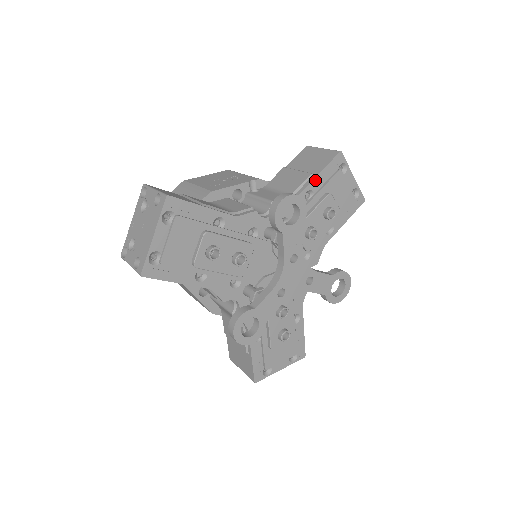
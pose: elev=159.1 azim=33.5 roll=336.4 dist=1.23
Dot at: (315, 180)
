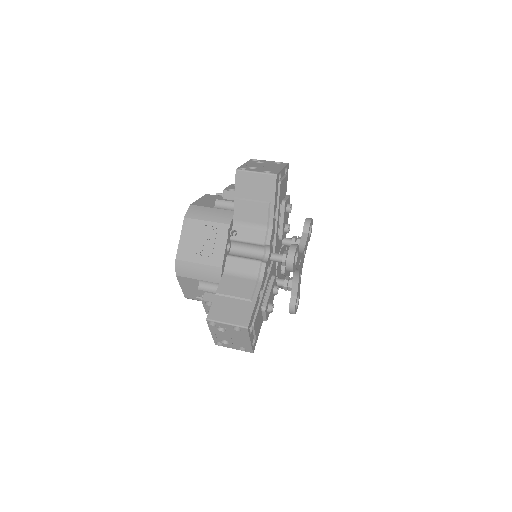
Dot at: (274, 206)
